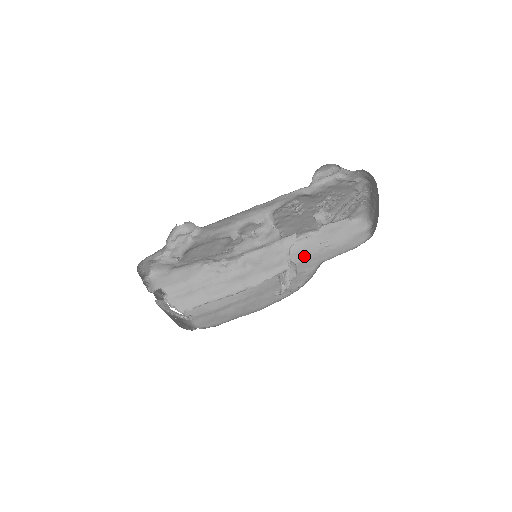
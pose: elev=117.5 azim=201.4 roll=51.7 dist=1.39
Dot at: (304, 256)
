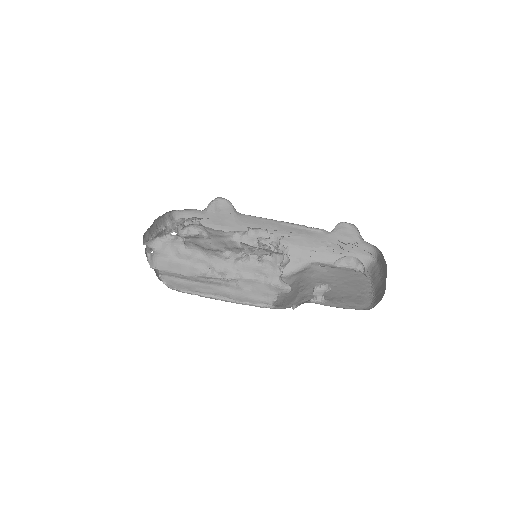
Dot at: (304, 244)
